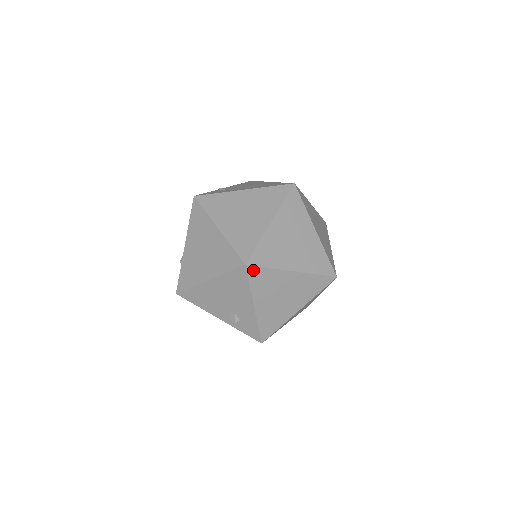
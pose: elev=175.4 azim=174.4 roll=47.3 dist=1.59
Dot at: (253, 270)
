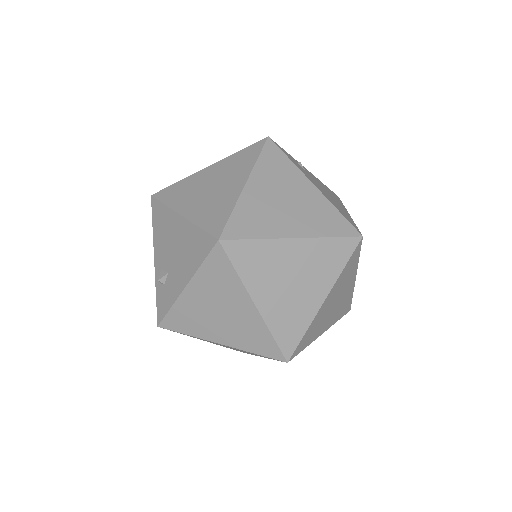
Dot at: (220, 254)
